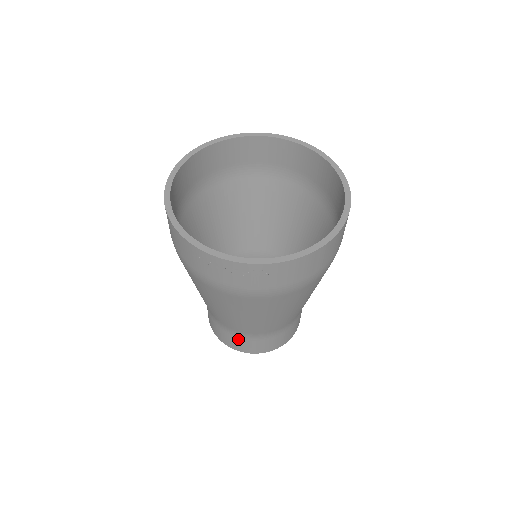
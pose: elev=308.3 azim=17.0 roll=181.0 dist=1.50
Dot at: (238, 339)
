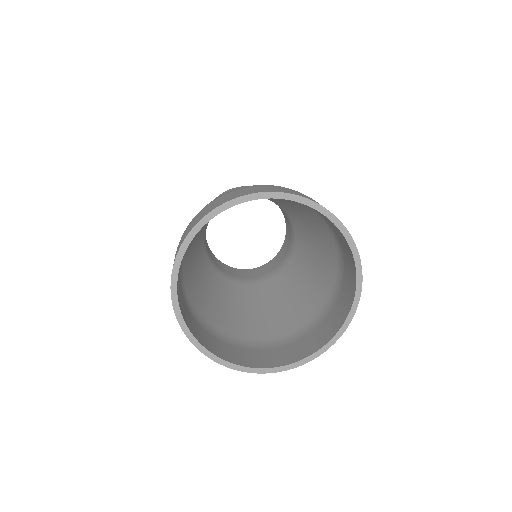
Dot at: occluded
